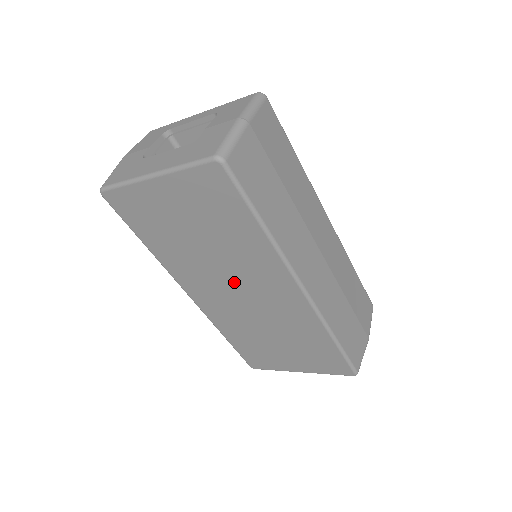
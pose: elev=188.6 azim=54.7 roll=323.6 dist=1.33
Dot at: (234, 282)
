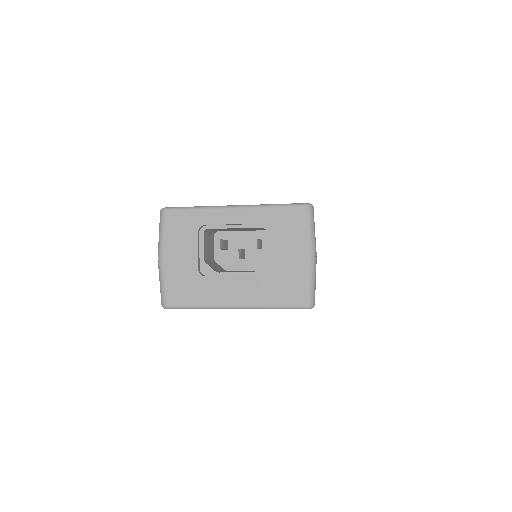
Dot at: occluded
